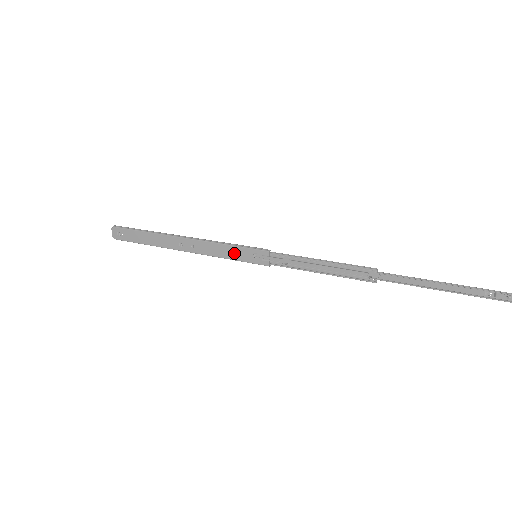
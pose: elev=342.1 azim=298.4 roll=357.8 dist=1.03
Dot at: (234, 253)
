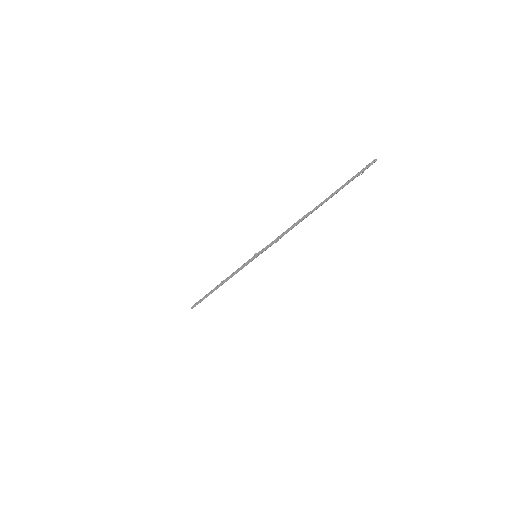
Dot at: occluded
